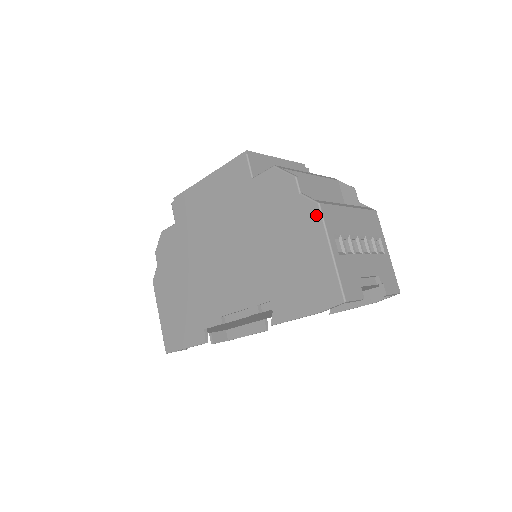
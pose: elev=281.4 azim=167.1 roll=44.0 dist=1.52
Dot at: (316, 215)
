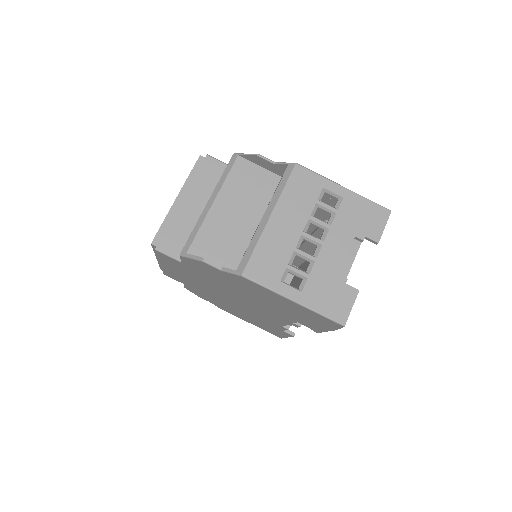
Dot at: (251, 283)
